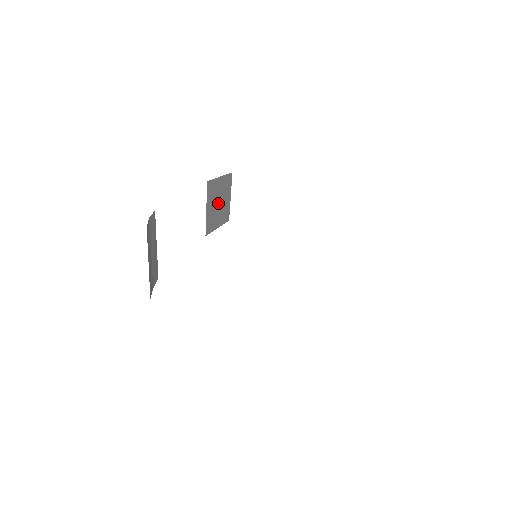
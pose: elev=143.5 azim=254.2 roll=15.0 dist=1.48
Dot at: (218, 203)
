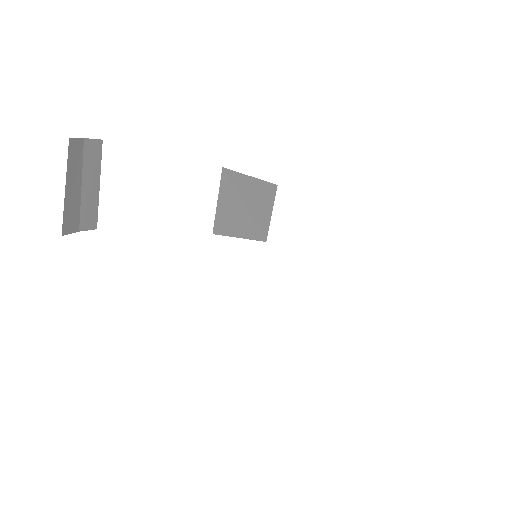
Dot at: (244, 207)
